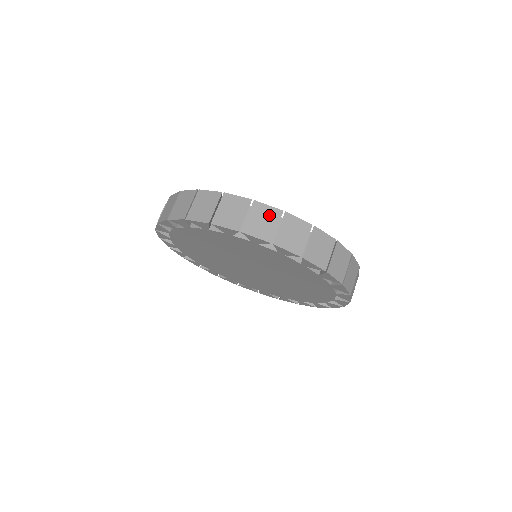
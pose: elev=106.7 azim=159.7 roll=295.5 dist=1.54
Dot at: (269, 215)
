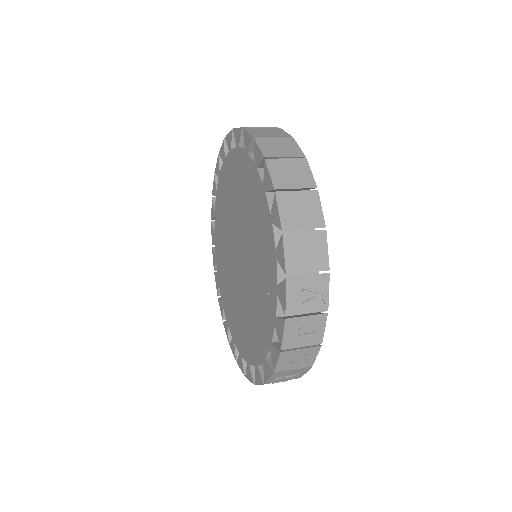
Dot at: occluded
